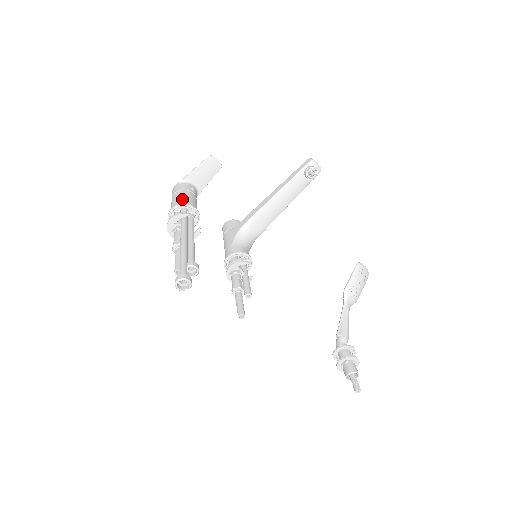
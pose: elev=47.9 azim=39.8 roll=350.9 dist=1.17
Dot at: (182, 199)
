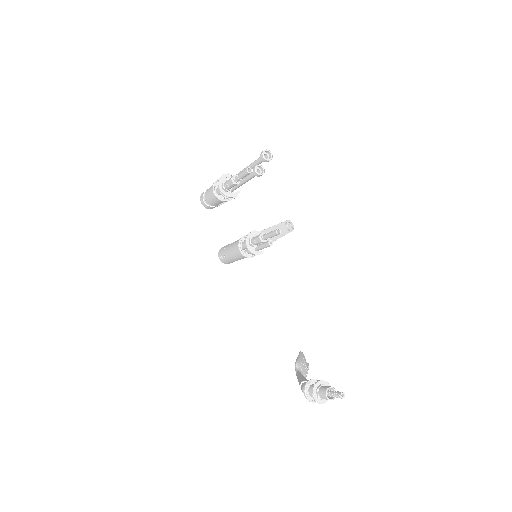
Dot at: occluded
